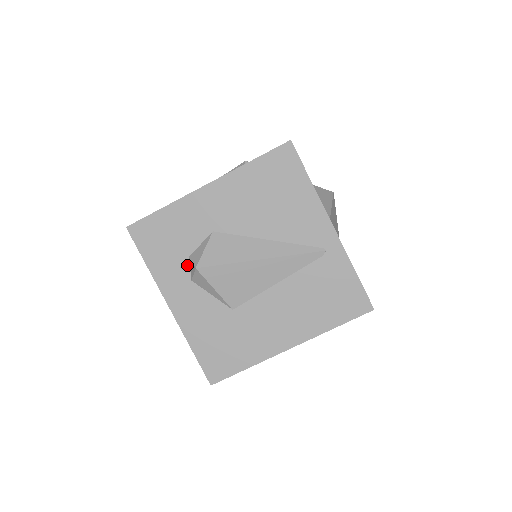
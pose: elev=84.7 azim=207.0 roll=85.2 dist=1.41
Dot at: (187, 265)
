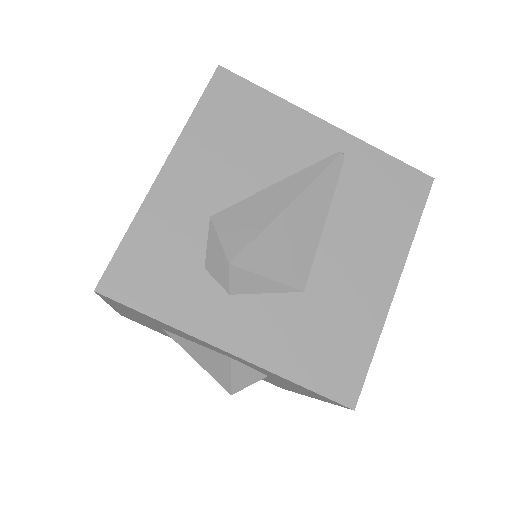
Dot at: (210, 280)
